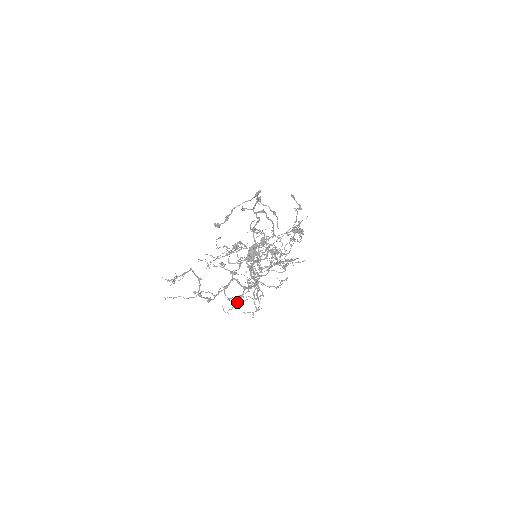
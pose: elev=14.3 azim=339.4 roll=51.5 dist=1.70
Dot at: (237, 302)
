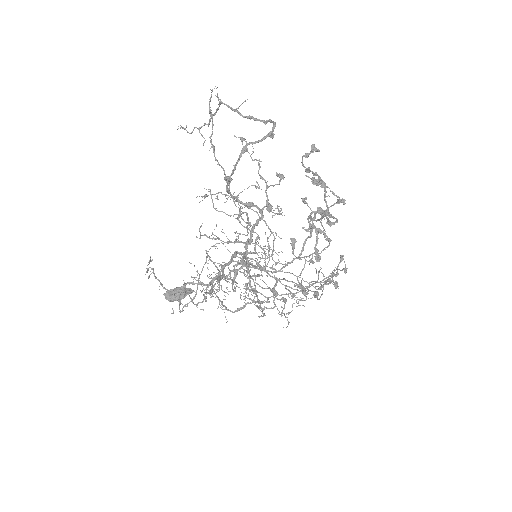
Dot at: occluded
